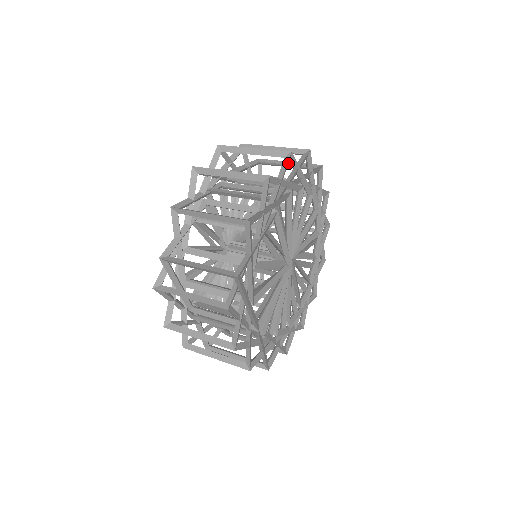
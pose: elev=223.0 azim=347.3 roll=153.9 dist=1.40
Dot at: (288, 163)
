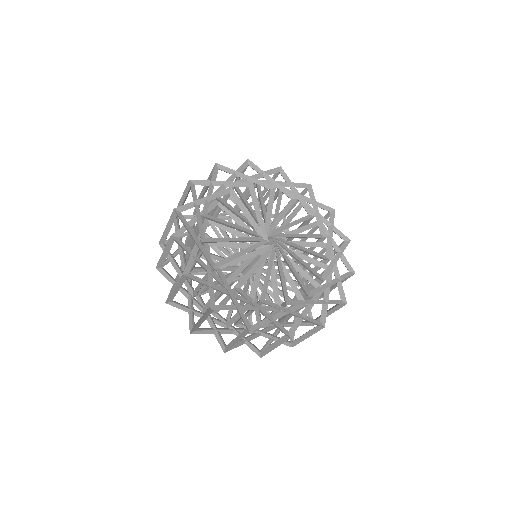
Dot at: occluded
